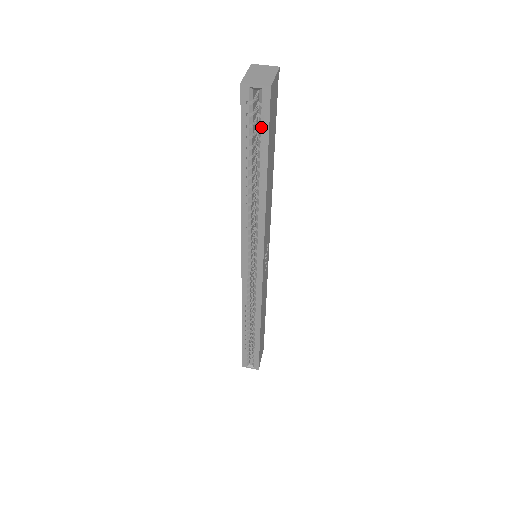
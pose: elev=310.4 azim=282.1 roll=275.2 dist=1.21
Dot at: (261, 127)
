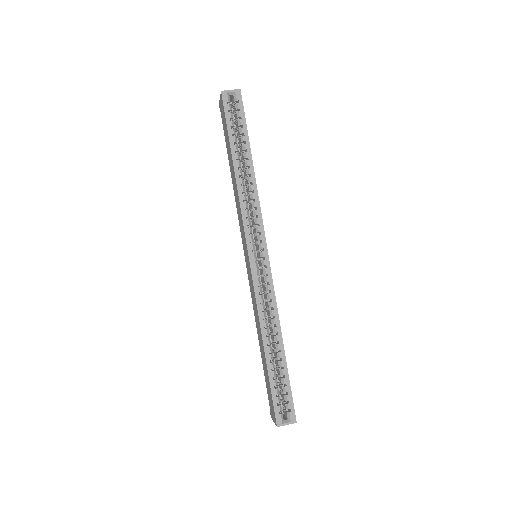
Dot at: (239, 121)
